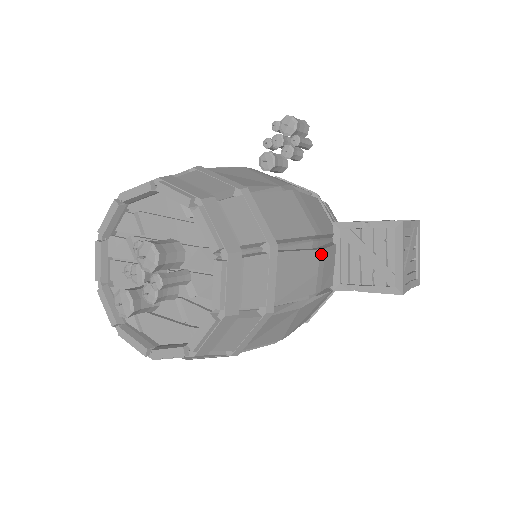
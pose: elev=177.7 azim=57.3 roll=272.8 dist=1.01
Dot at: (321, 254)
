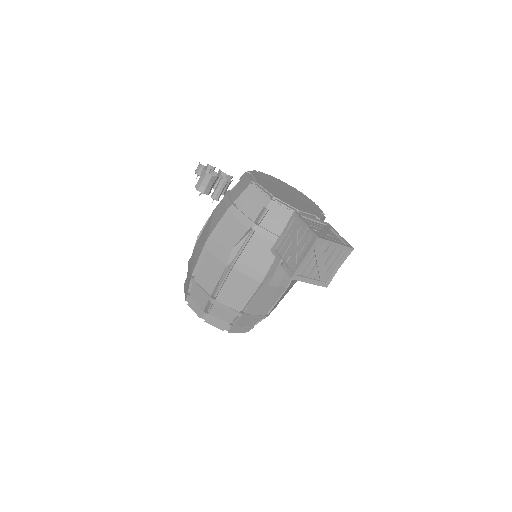
Dot at: (271, 283)
